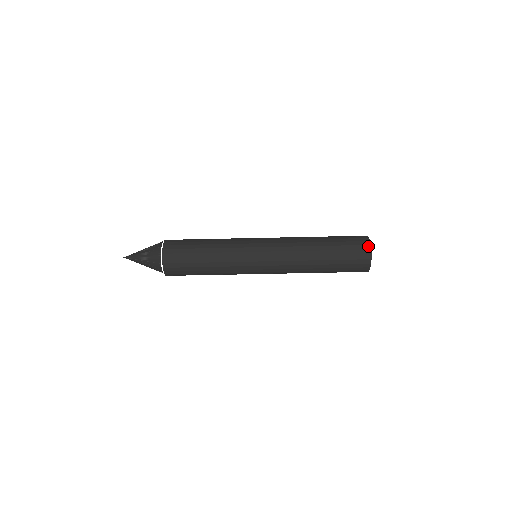
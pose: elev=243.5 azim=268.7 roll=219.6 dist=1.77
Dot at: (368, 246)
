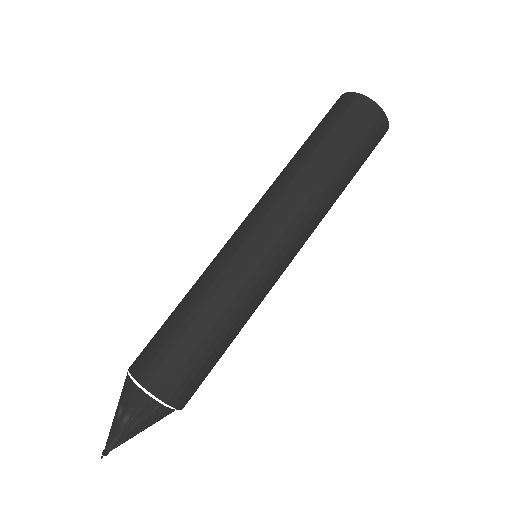
Dot at: (351, 96)
